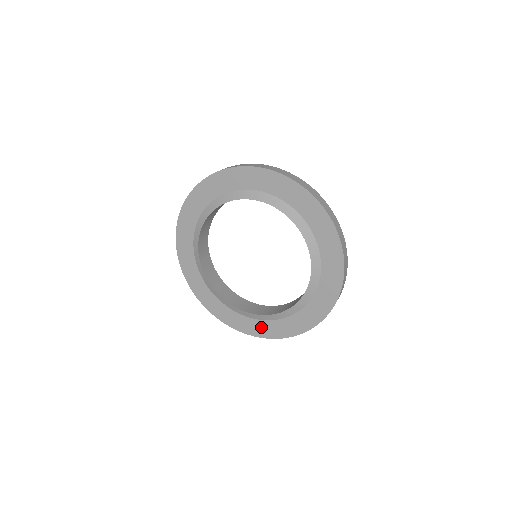
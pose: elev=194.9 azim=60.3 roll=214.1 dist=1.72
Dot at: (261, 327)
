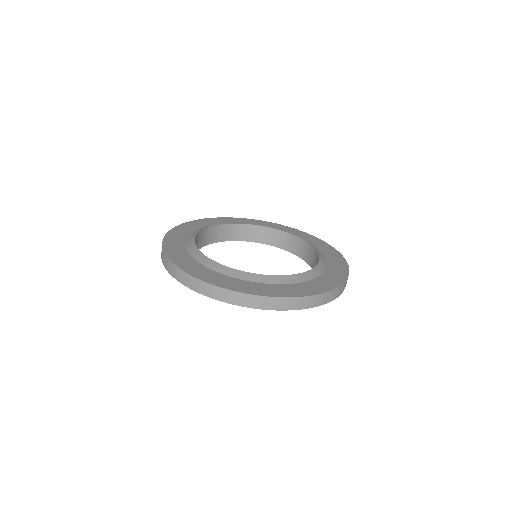
Dot at: occluded
